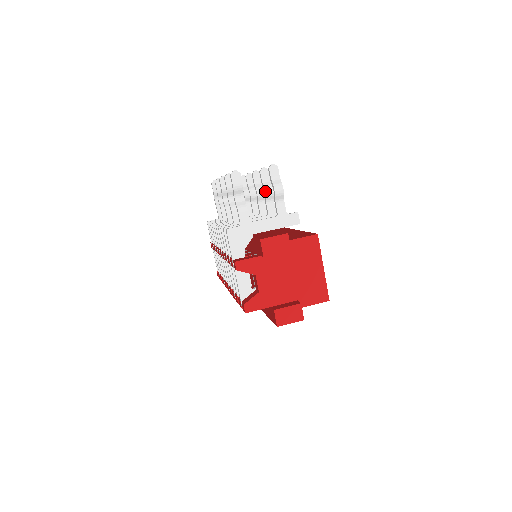
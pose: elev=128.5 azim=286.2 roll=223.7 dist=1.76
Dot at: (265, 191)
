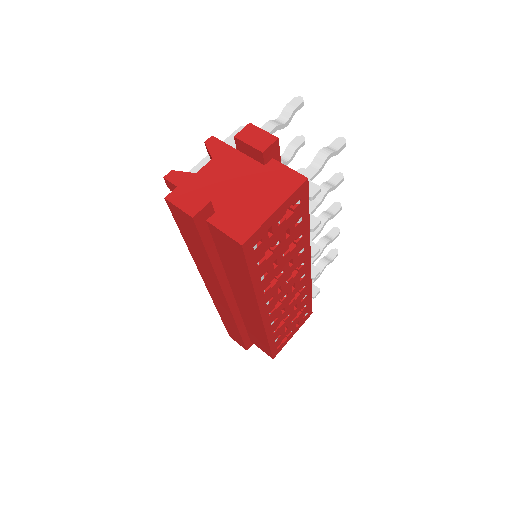
Dot at: (321, 185)
